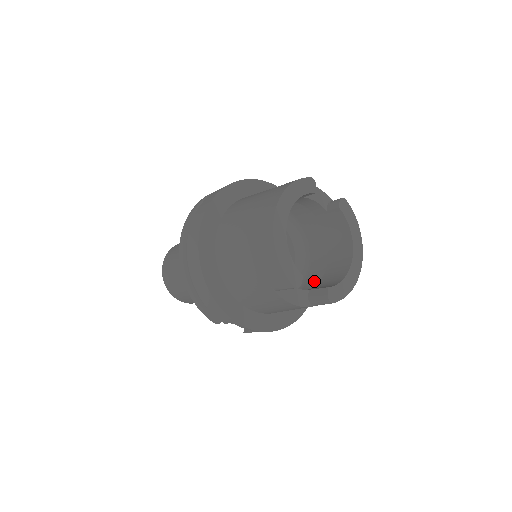
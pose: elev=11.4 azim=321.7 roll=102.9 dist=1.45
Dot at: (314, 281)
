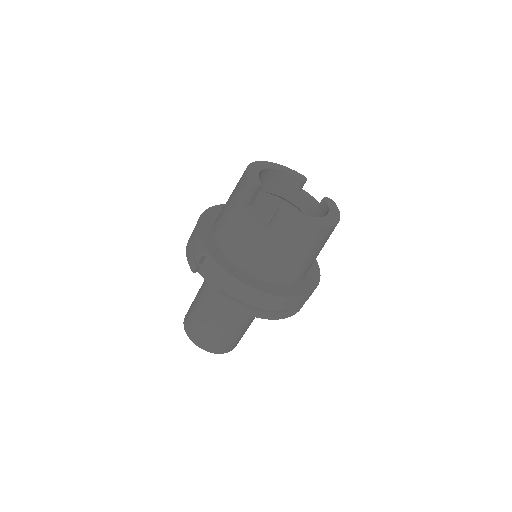
Dot at: occluded
